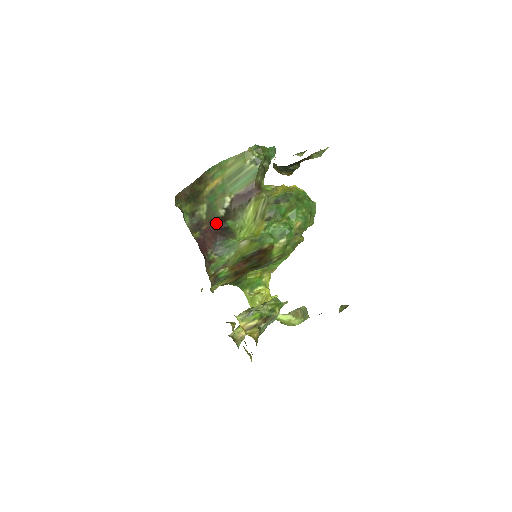
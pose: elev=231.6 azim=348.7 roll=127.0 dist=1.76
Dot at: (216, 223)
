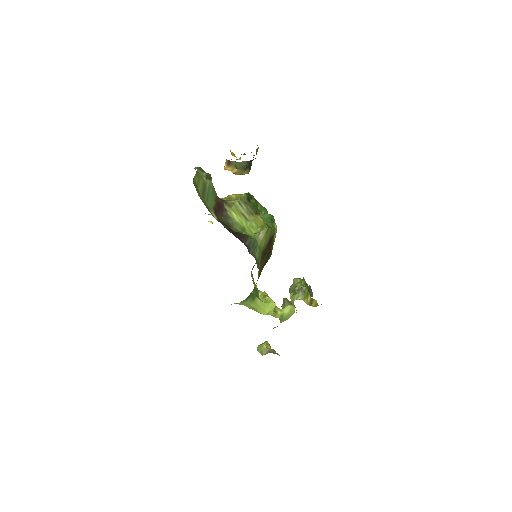
Dot at: occluded
